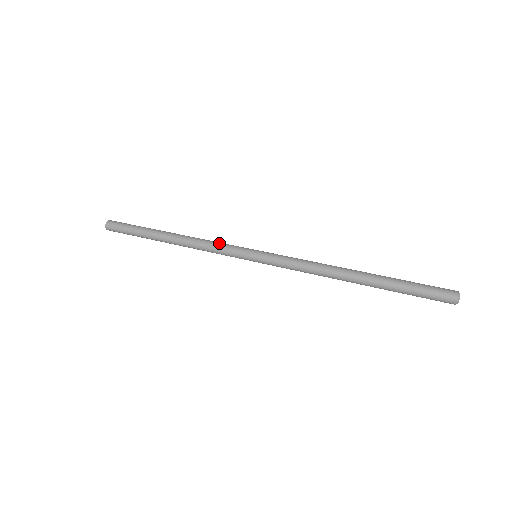
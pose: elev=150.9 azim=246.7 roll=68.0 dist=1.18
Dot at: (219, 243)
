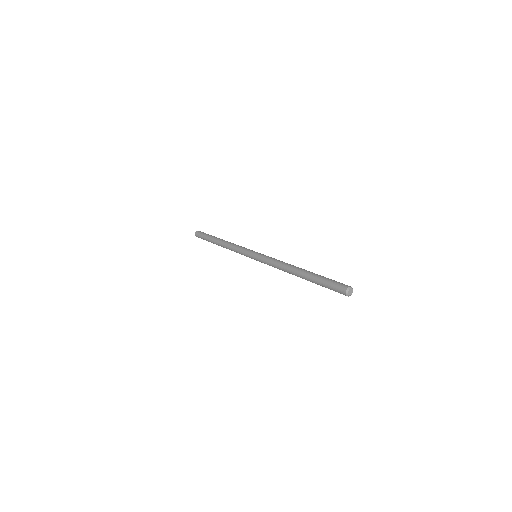
Dot at: occluded
